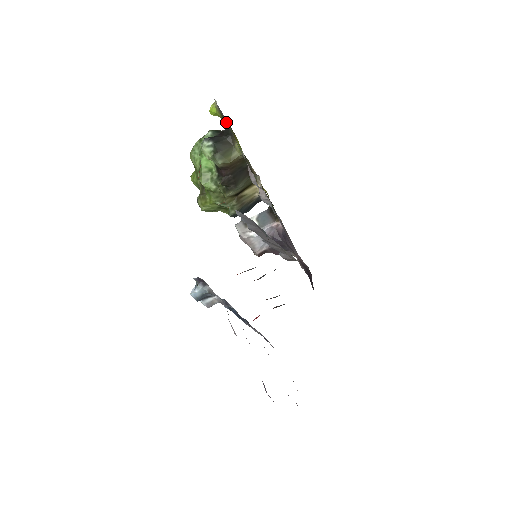
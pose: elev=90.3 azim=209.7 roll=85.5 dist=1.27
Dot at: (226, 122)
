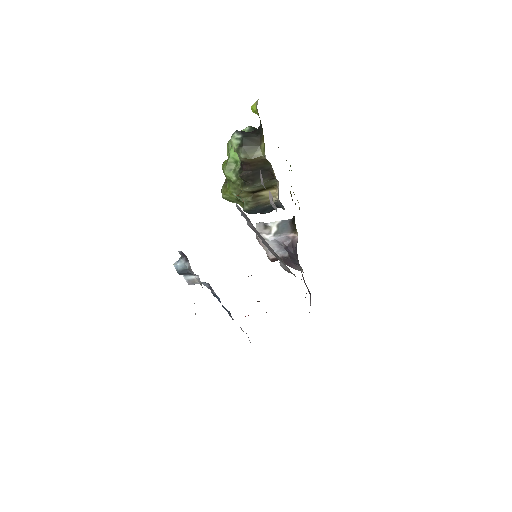
Dot at: occluded
